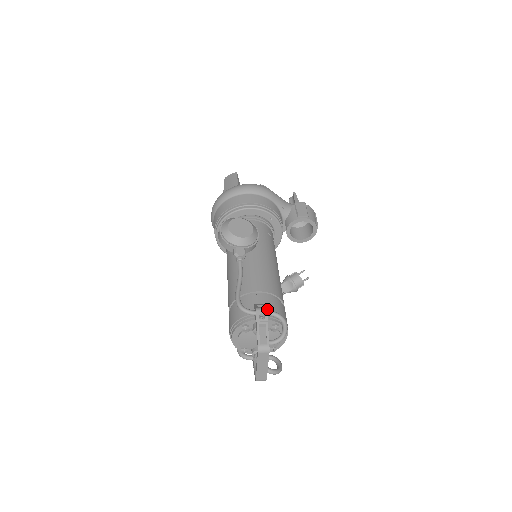
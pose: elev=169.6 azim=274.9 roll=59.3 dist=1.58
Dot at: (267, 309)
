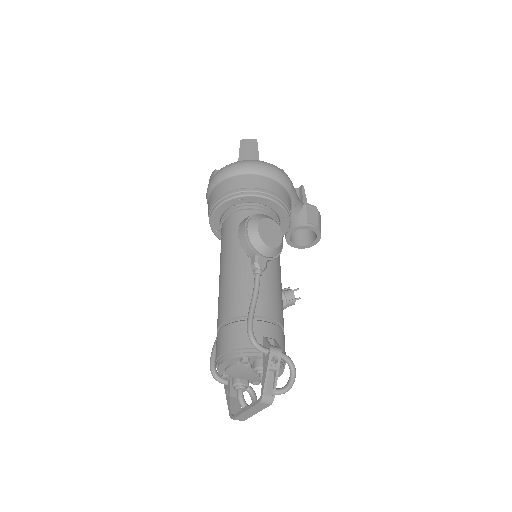
Dot at: occluded
